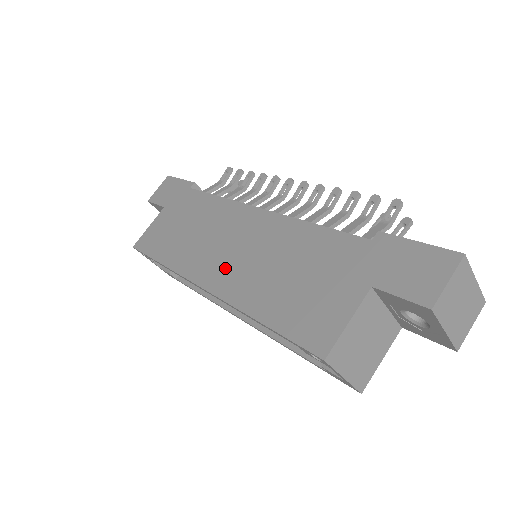
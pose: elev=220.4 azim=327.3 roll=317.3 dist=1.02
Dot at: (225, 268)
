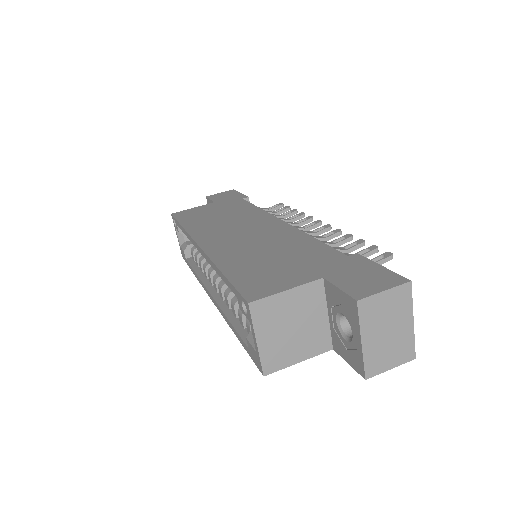
Dot at: (225, 240)
